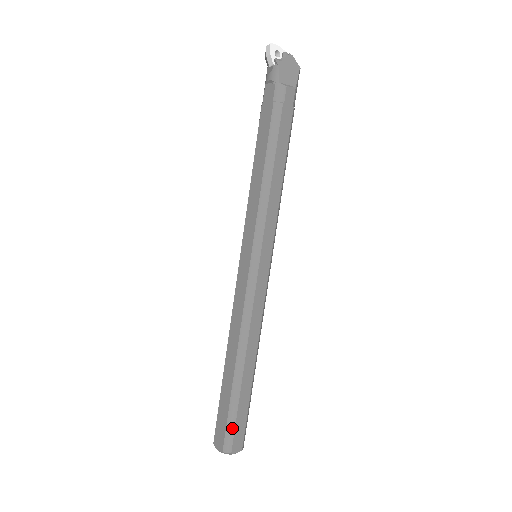
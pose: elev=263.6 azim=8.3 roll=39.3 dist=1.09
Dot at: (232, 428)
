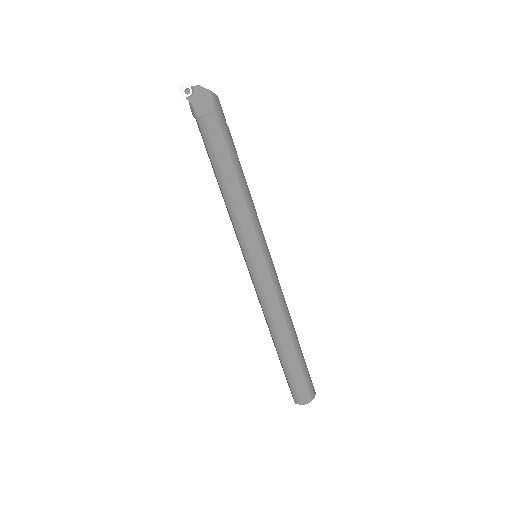
Dot at: (293, 387)
